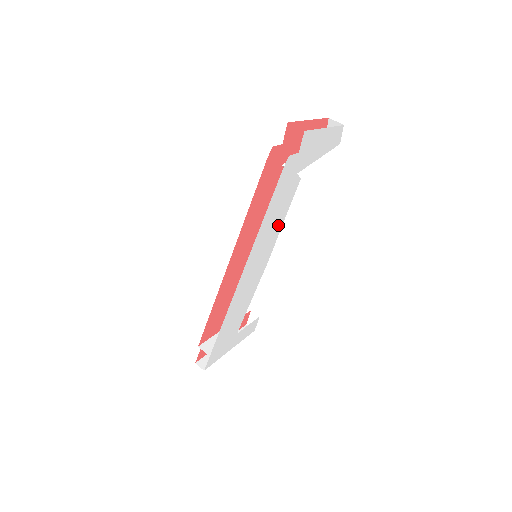
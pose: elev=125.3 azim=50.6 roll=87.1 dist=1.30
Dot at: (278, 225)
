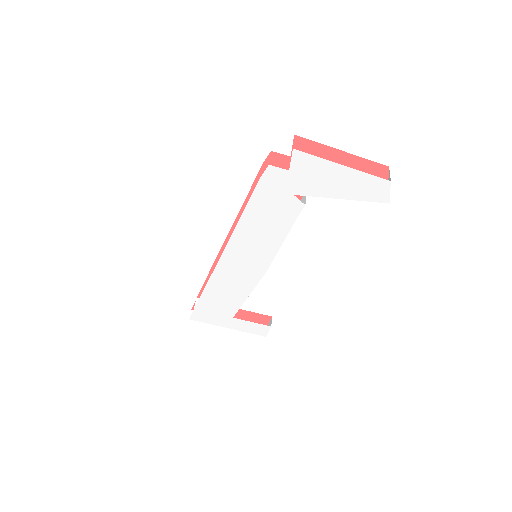
Dot at: (275, 238)
